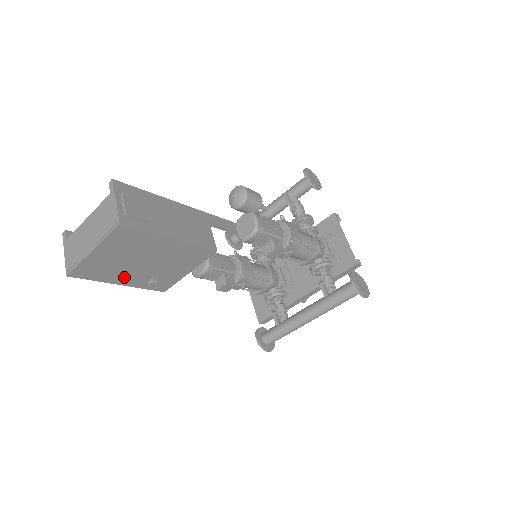
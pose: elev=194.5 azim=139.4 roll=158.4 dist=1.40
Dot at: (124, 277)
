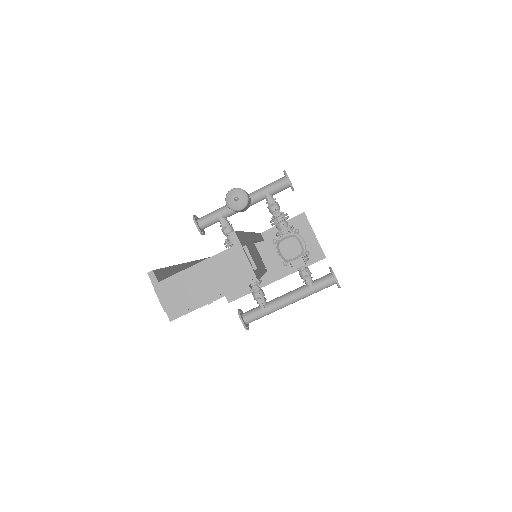
Dot at: occluded
